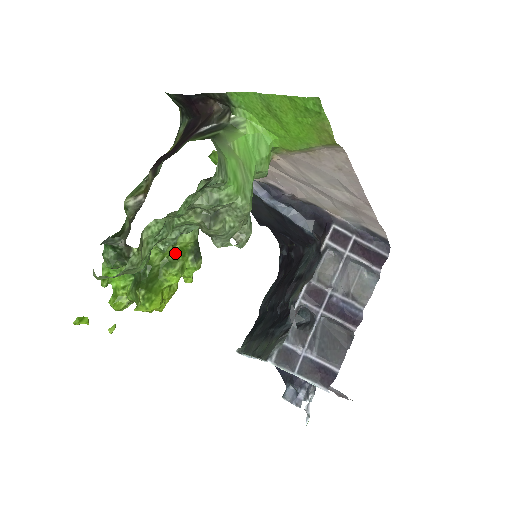
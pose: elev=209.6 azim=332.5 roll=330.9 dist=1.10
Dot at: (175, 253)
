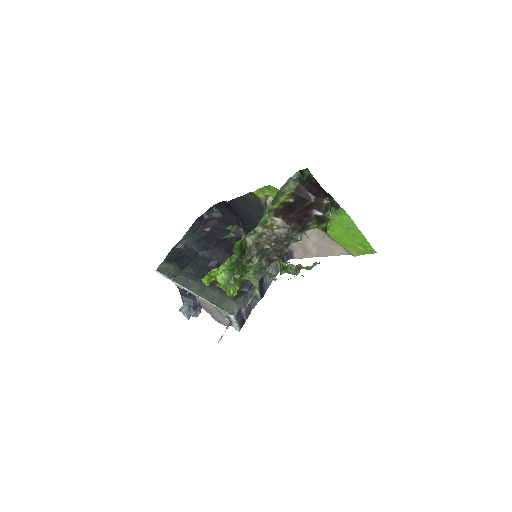
Dot at: occluded
